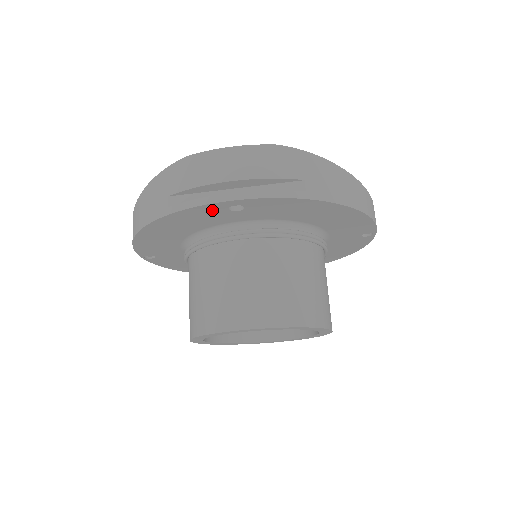
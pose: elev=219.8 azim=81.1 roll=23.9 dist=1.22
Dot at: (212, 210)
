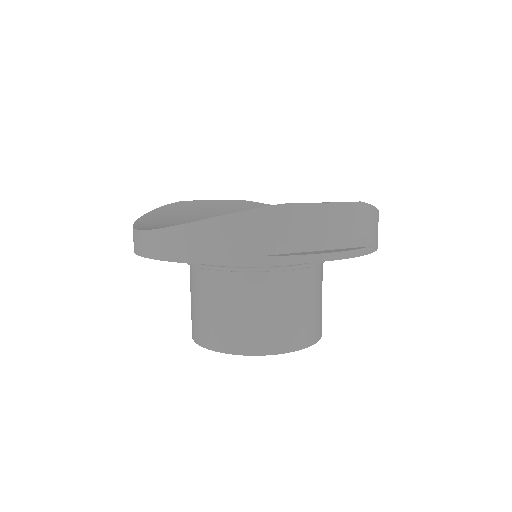
Dot at: occluded
